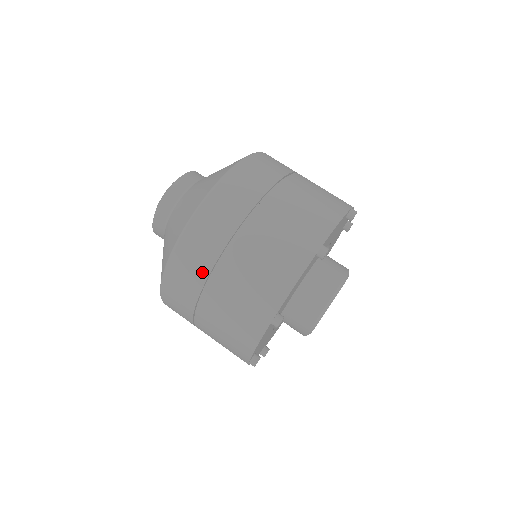
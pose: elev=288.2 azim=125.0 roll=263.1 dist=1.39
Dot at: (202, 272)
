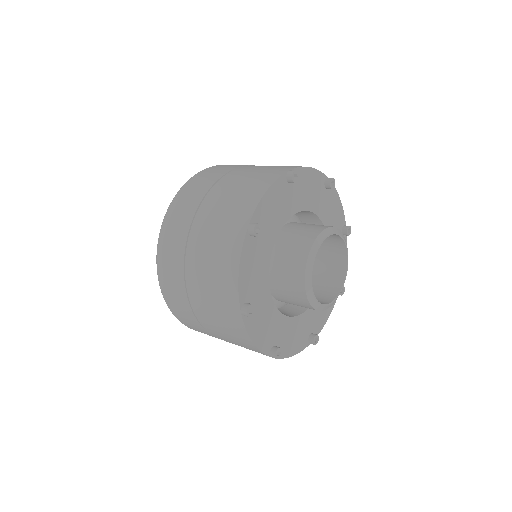
Dot at: (229, 169)
